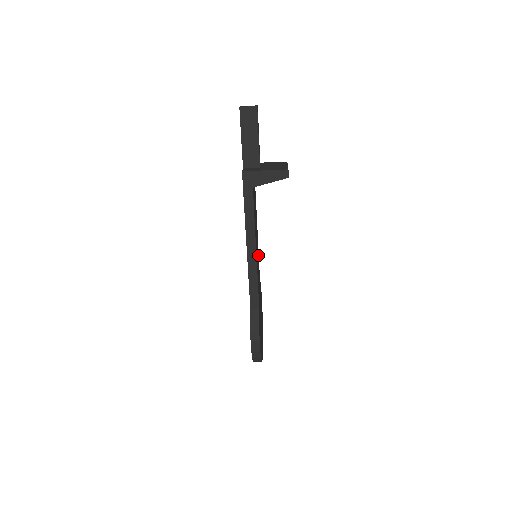
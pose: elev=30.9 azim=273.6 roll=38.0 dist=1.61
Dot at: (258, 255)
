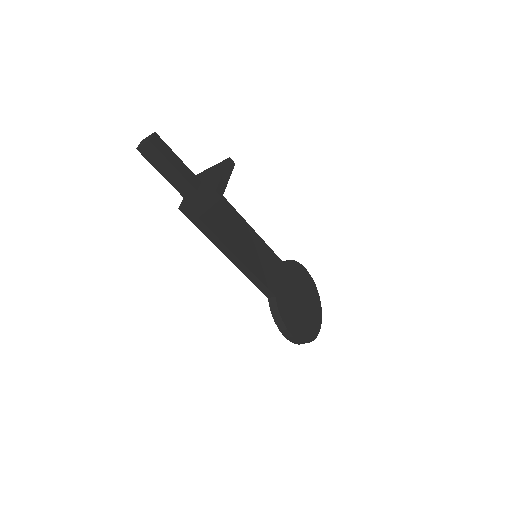
Dot at: (264, 247)
